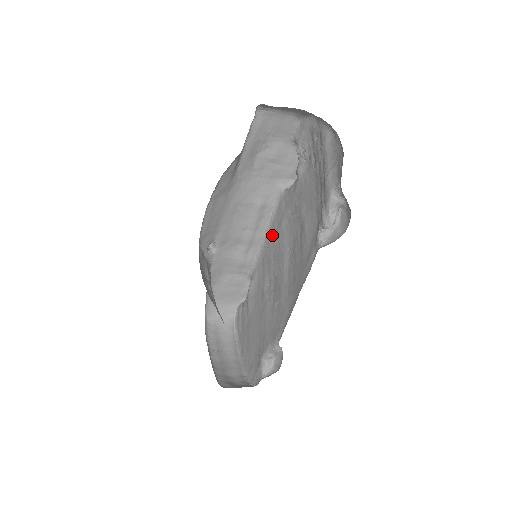
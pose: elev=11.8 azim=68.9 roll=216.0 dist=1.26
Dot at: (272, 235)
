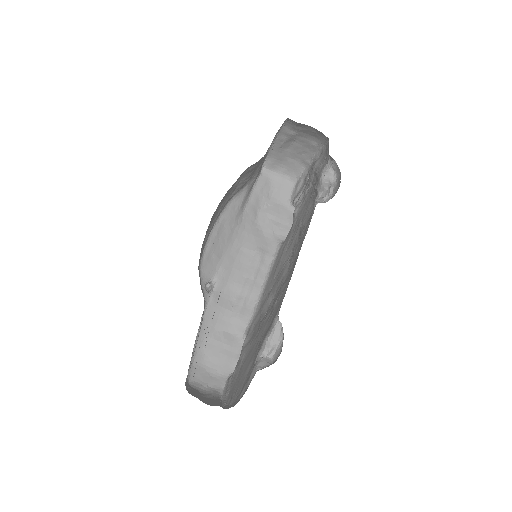
Dot at: (271, 278)
